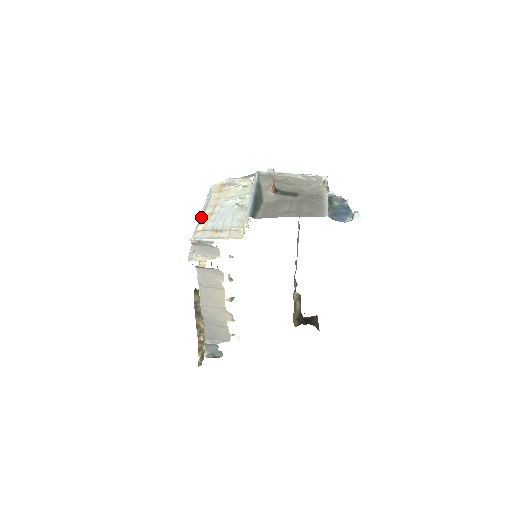
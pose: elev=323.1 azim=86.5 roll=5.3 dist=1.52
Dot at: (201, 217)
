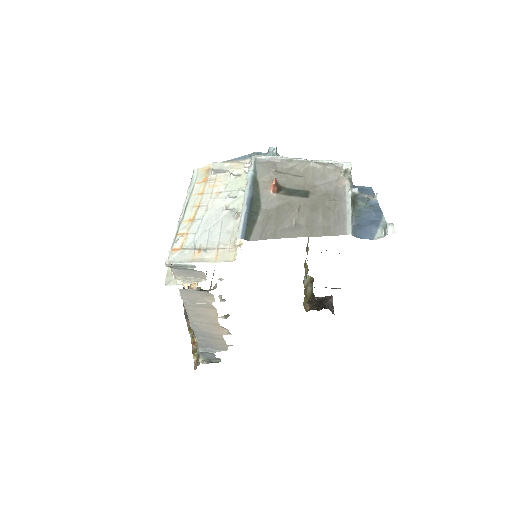
Dot at: (179, 225)
